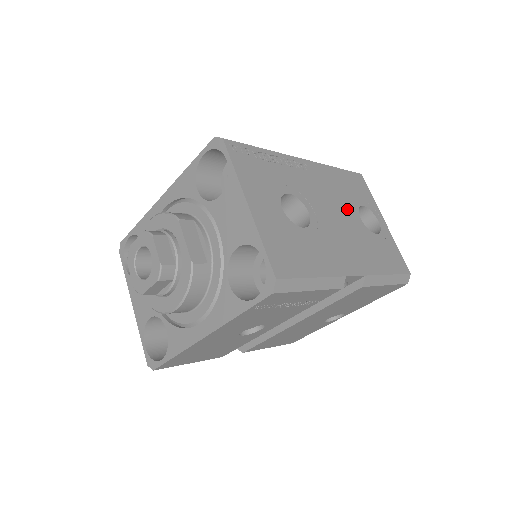
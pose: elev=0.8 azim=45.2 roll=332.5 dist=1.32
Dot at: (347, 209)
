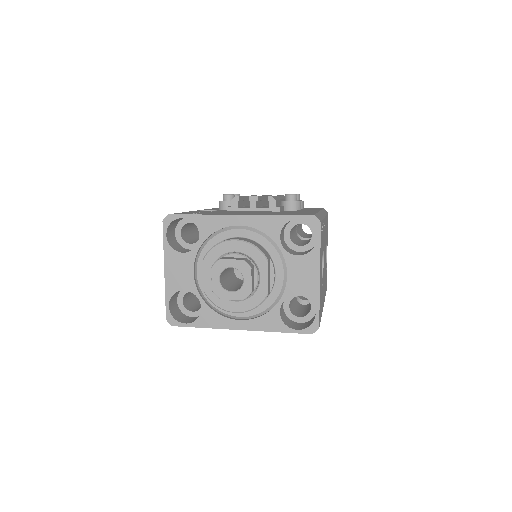
Dot at: occluded
